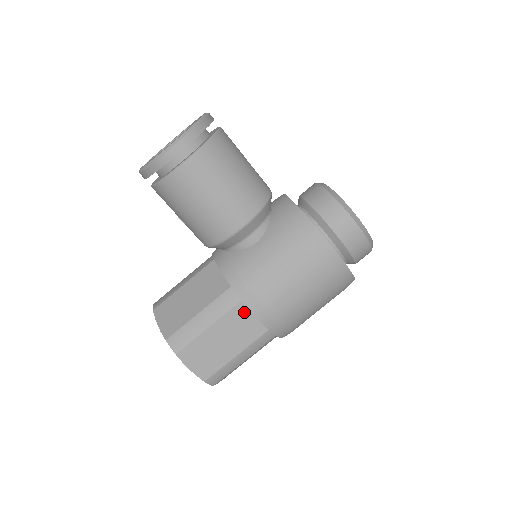
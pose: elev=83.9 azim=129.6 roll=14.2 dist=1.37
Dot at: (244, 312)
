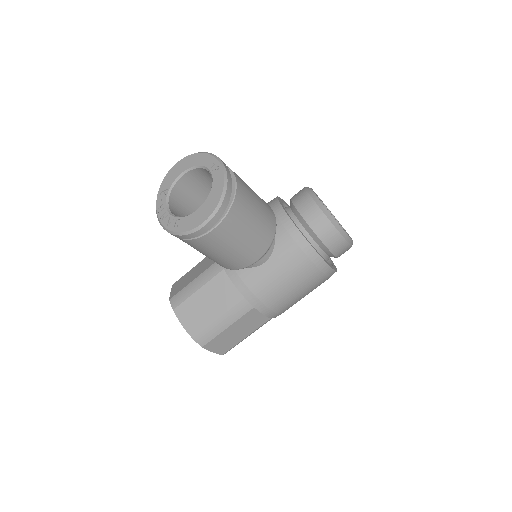
Dot at: (255, 313)
